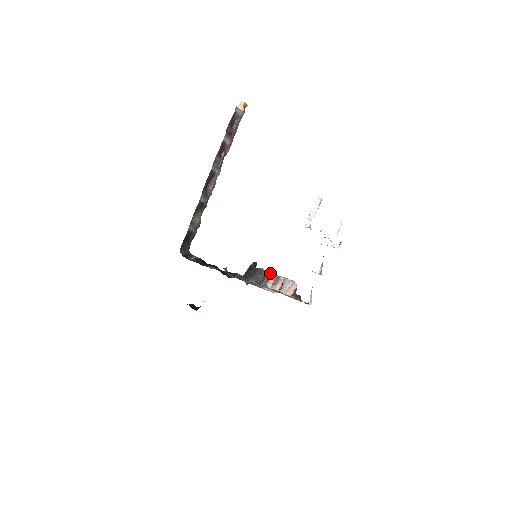
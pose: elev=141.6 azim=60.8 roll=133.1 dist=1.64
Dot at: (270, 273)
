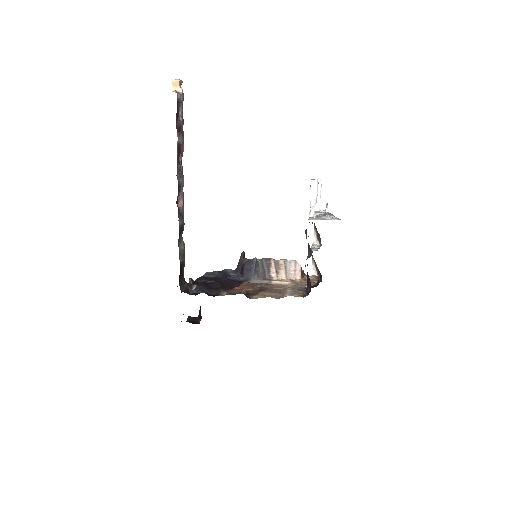
Dot at: (267, 261)
